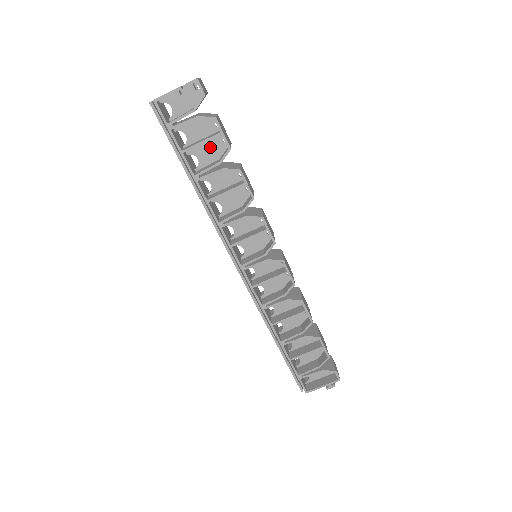
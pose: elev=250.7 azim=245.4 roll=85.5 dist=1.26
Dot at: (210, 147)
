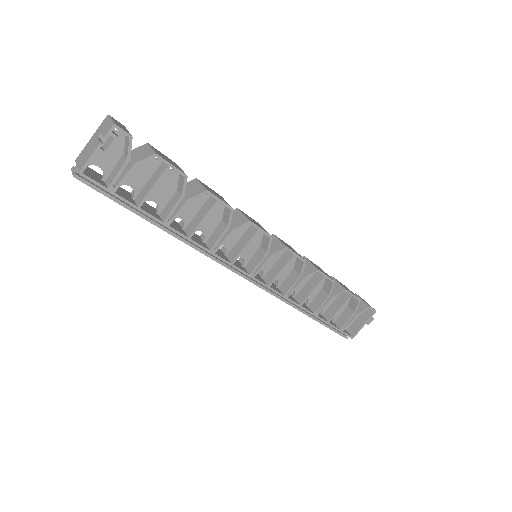
Dot at: (161, 183)
